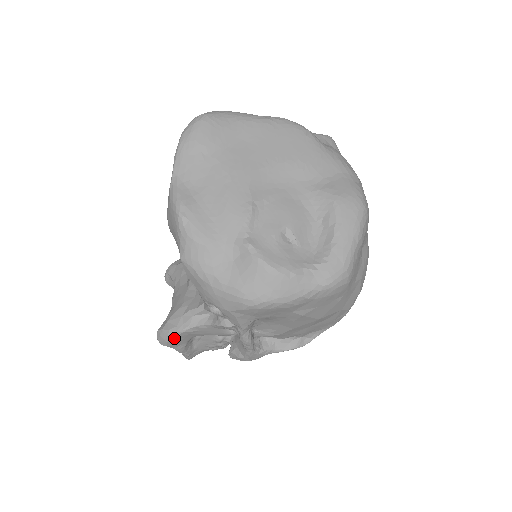
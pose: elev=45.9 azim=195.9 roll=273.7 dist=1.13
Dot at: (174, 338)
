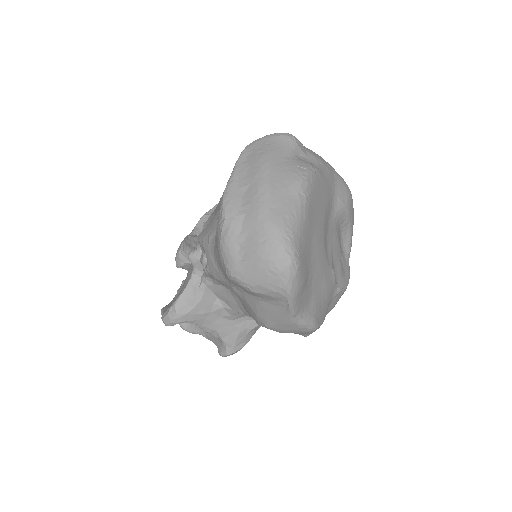
Dot at: occluded
